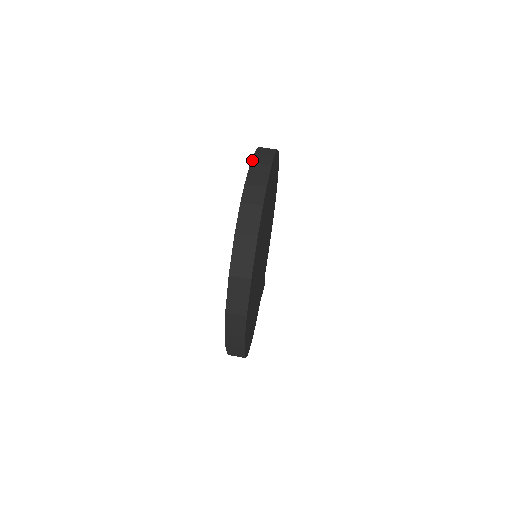
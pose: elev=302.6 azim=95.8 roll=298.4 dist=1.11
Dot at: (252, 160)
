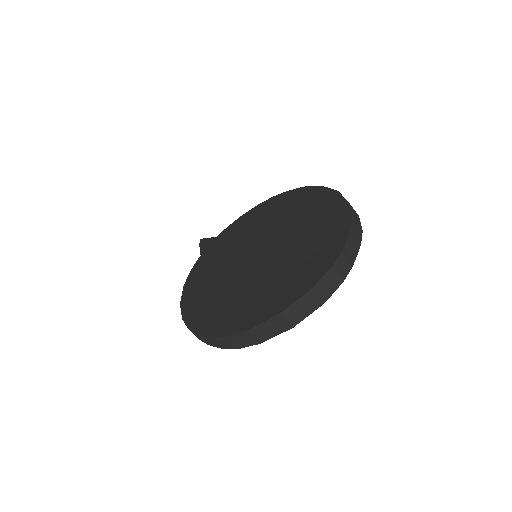
Dot at: (351, 226)
